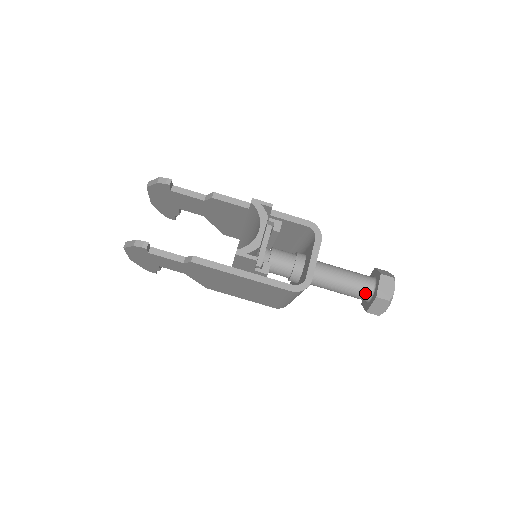
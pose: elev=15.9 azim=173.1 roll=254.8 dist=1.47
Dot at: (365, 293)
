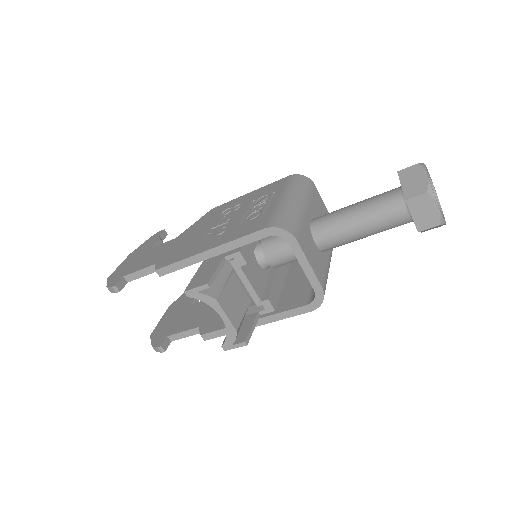
Dot at: (403, 223)
